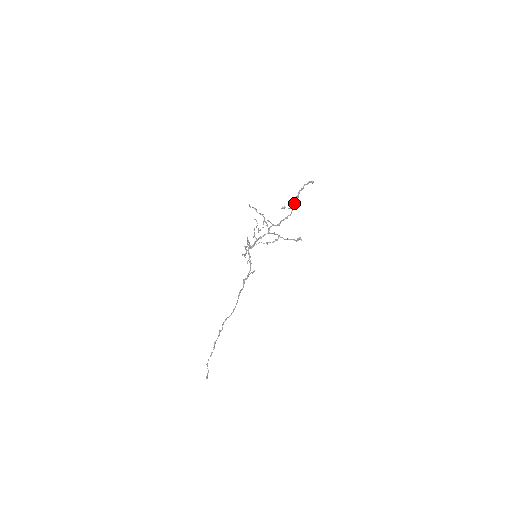
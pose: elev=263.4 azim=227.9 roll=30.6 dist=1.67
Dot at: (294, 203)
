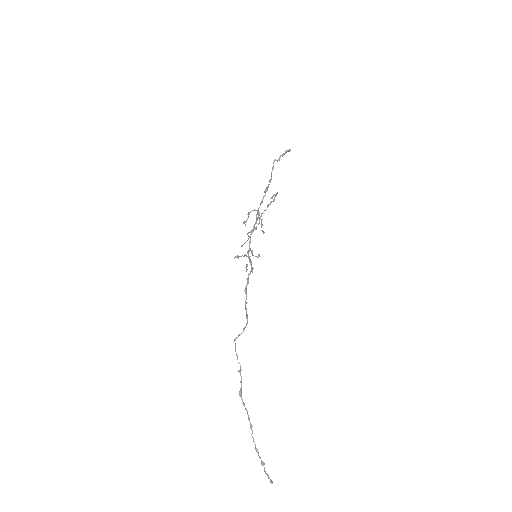
Dot at: occluded
